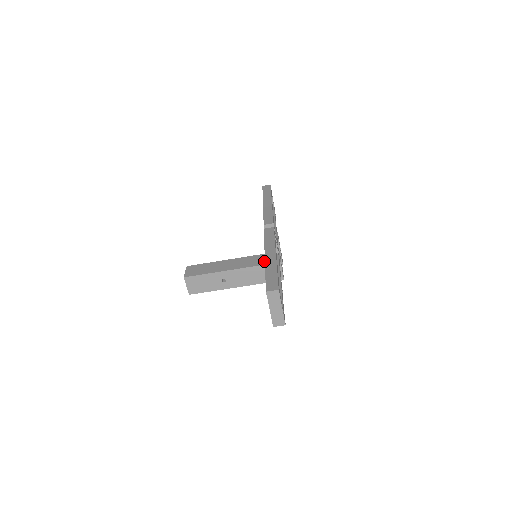
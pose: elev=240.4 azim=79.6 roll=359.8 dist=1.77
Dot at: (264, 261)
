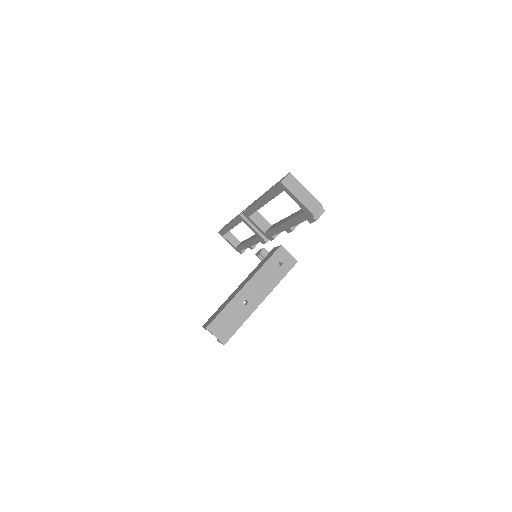
Dot at: (267, 258)
